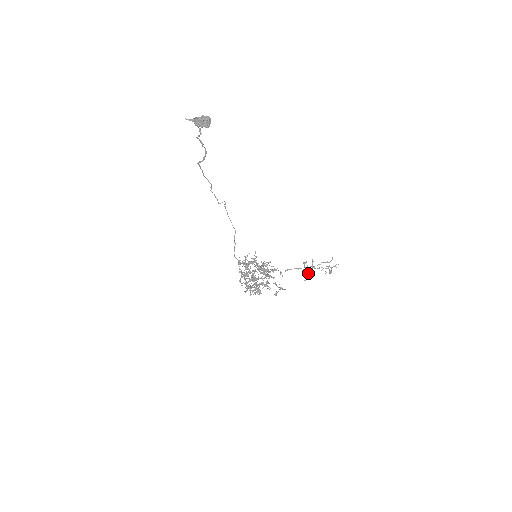
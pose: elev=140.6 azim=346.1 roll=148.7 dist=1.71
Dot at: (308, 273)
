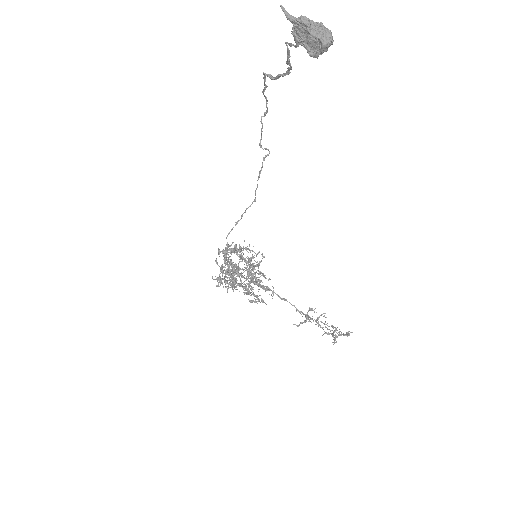
Dot at: (306, 321)
